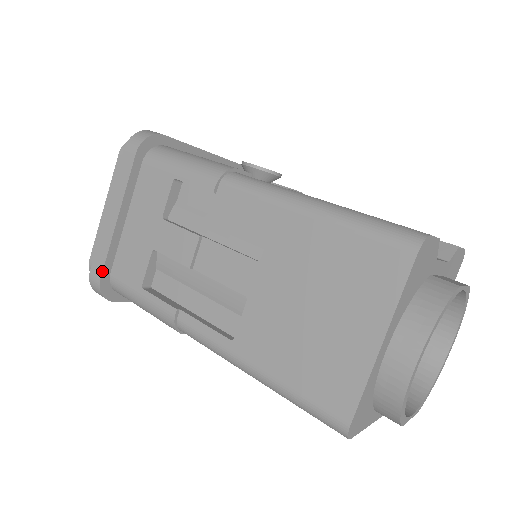
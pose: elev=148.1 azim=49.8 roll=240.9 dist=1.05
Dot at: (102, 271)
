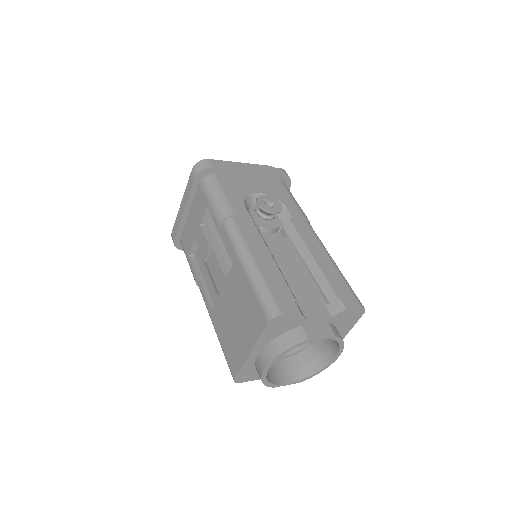
Dot at: (175, 237)
